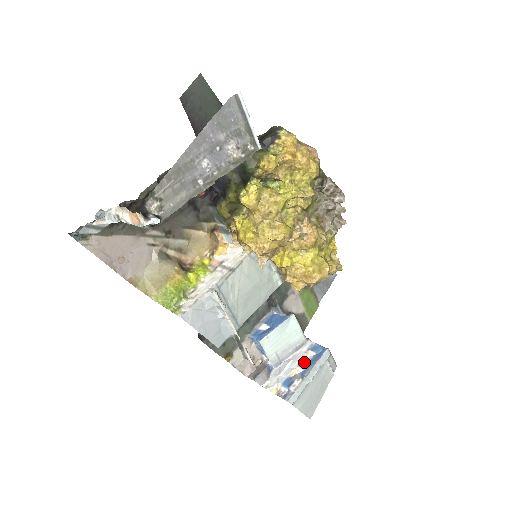
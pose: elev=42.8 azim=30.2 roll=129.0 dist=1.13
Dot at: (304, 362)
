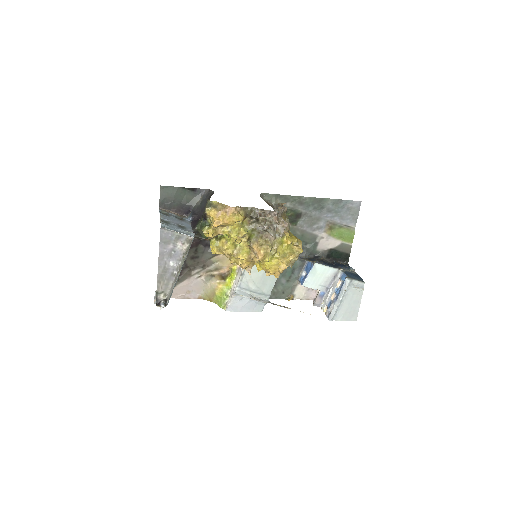
Dot at: (338, 288)
